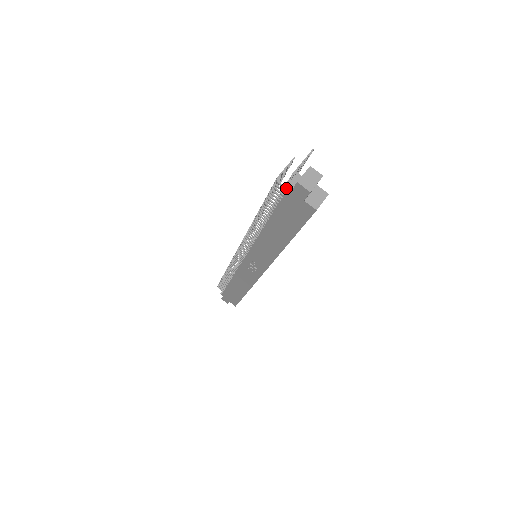
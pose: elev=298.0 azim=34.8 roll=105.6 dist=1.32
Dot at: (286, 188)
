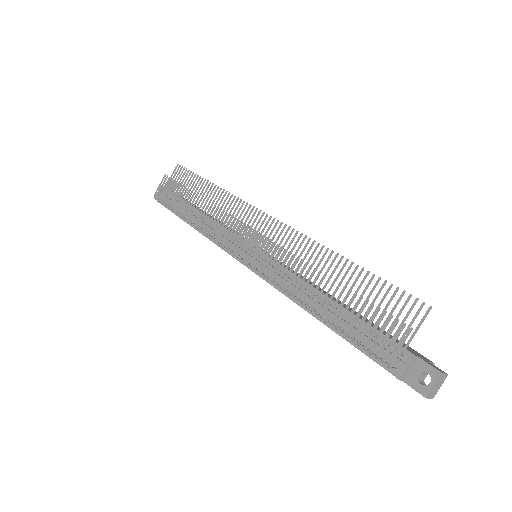
Dot at: (400, 379)
